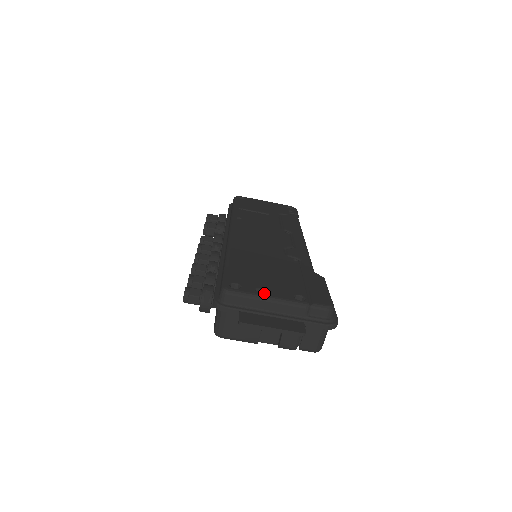
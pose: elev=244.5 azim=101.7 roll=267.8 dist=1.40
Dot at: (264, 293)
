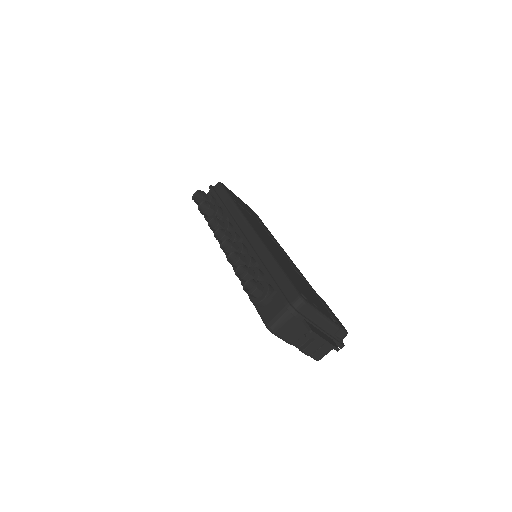
Dot at: (320, 309)
